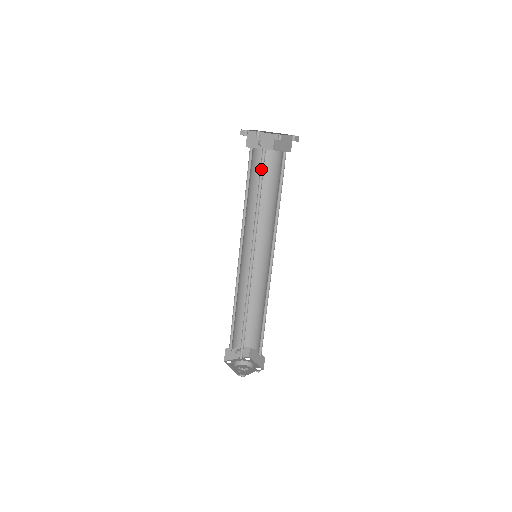
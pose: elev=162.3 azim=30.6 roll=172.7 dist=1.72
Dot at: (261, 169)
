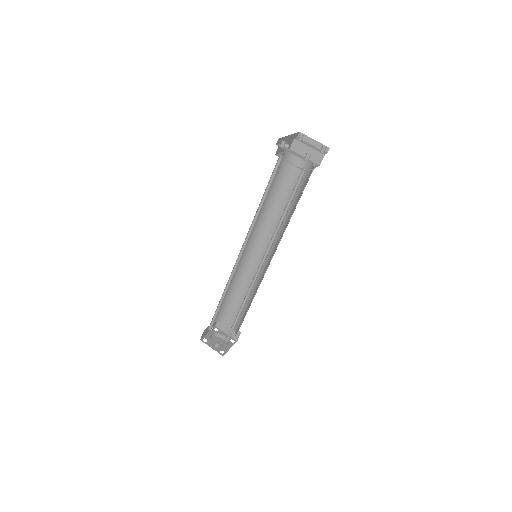
Dot at: (294, 187)
